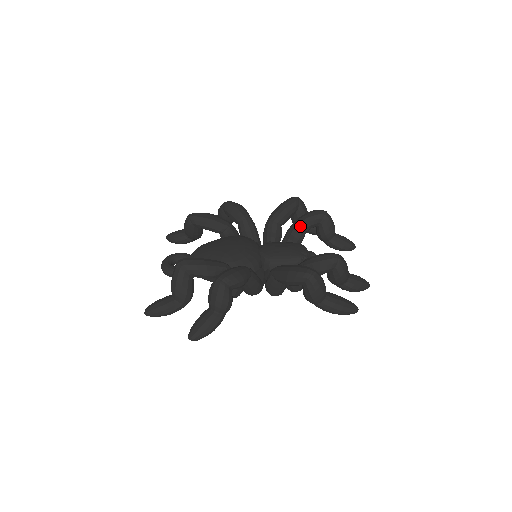
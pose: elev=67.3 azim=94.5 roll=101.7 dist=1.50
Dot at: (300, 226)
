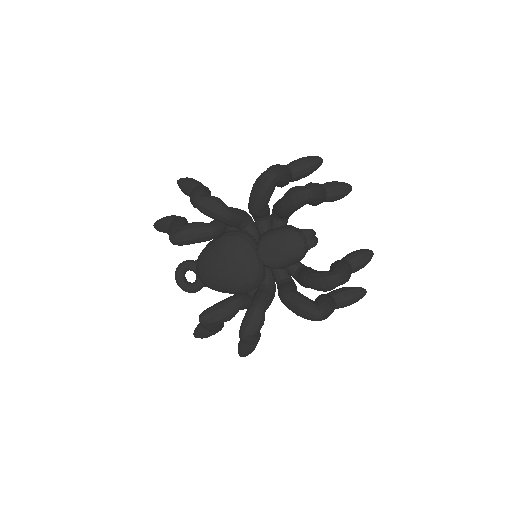
Dot at: (287, 213)
